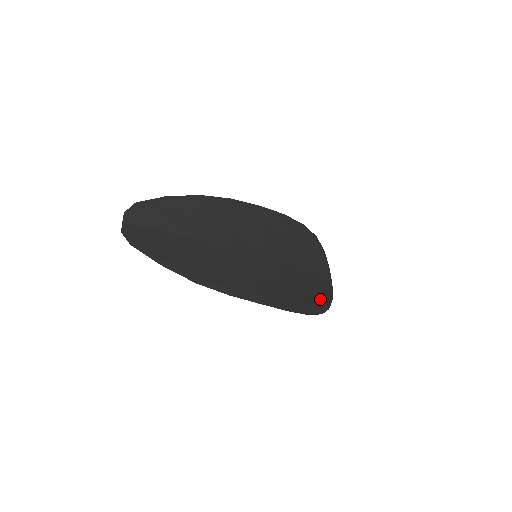
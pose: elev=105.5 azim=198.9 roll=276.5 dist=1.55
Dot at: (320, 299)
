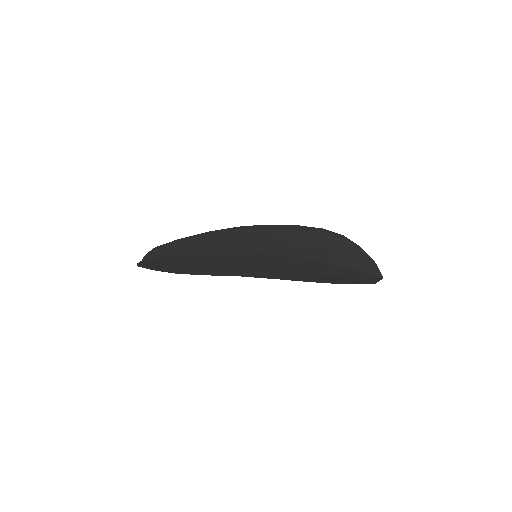
Dot at: (342, 278)
